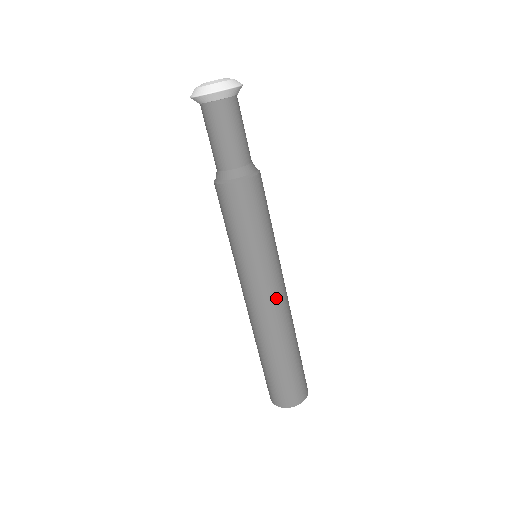
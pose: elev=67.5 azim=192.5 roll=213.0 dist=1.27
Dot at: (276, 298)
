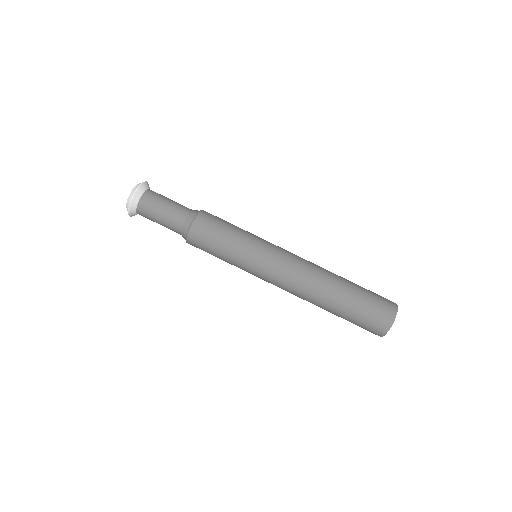
Dot at: (295, 255)
